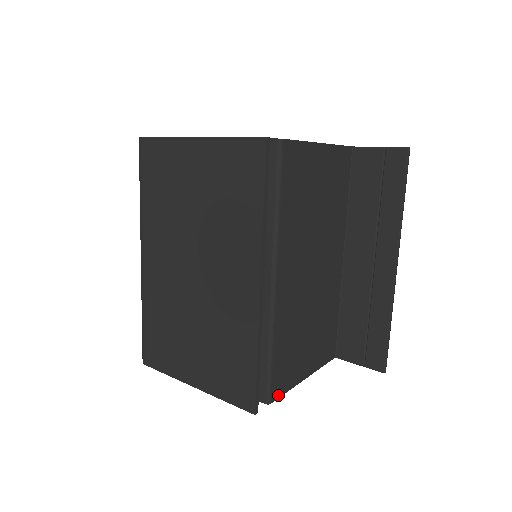
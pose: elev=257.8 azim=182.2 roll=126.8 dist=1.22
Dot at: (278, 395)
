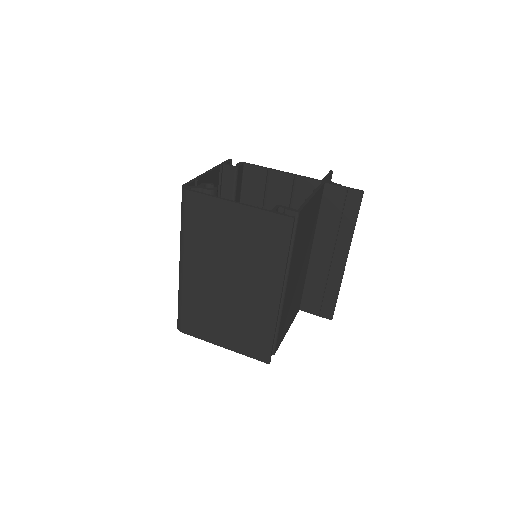
Dot at: (277, 348)
